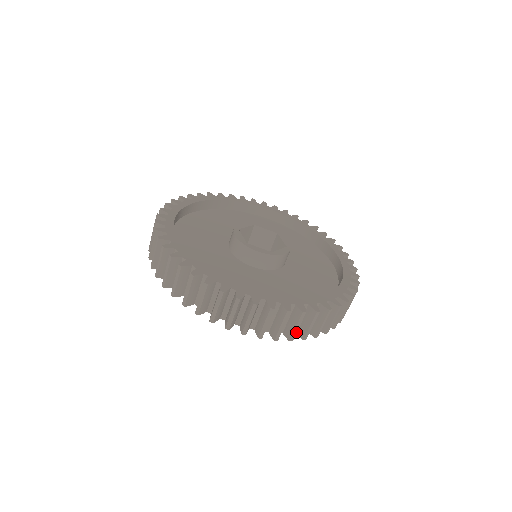
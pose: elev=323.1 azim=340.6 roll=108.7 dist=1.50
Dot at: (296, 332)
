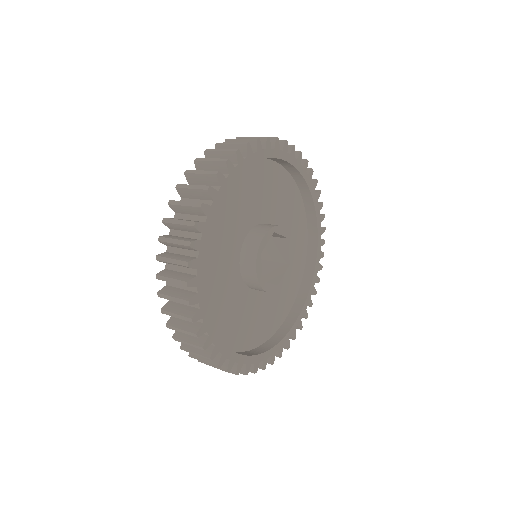
Dot at: (191, 352)
